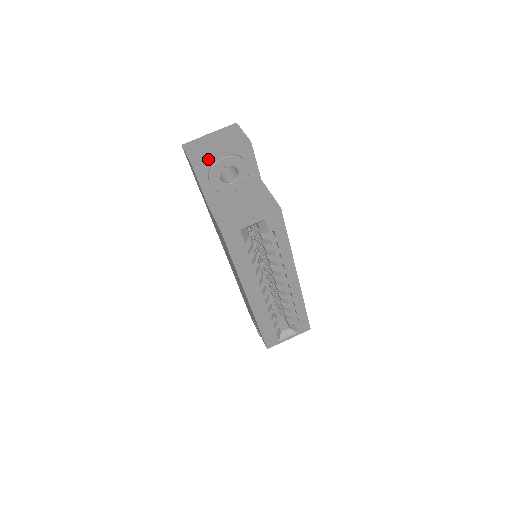
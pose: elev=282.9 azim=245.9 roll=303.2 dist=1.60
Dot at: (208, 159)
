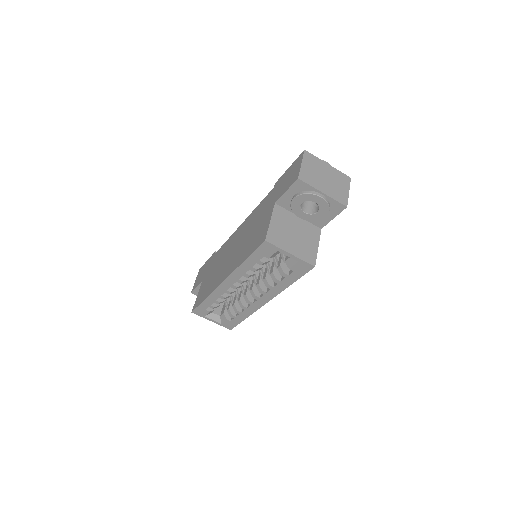
Dot at: (312, 186)
